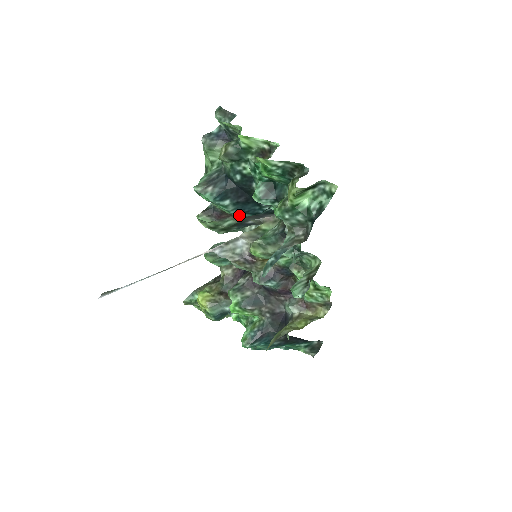
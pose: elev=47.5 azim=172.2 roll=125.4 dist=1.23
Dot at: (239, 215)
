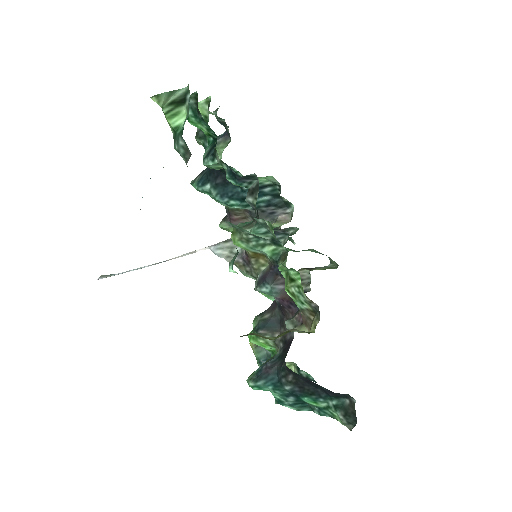
Dot at: (228, 203)
